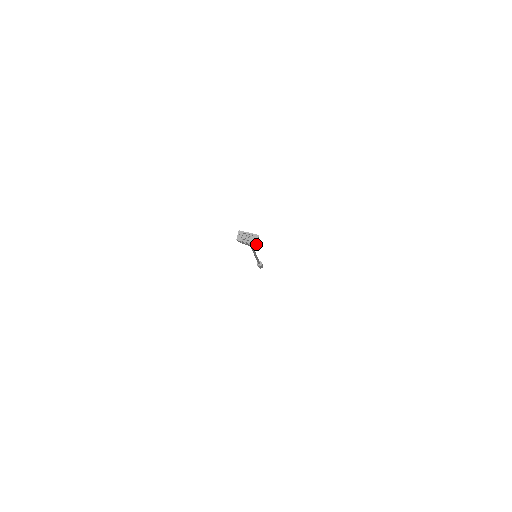
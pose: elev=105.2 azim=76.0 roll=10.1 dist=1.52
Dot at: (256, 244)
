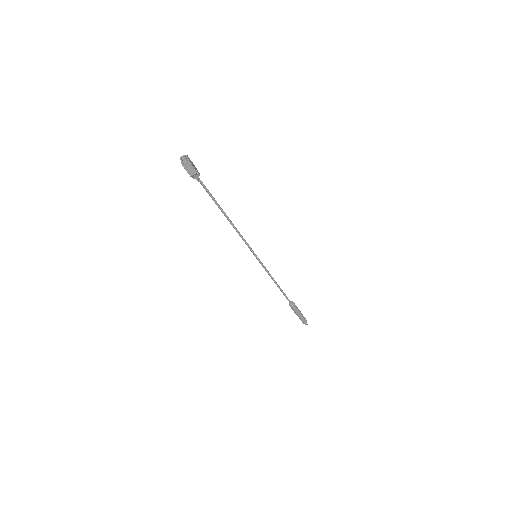
Dot at: (184, 167)
